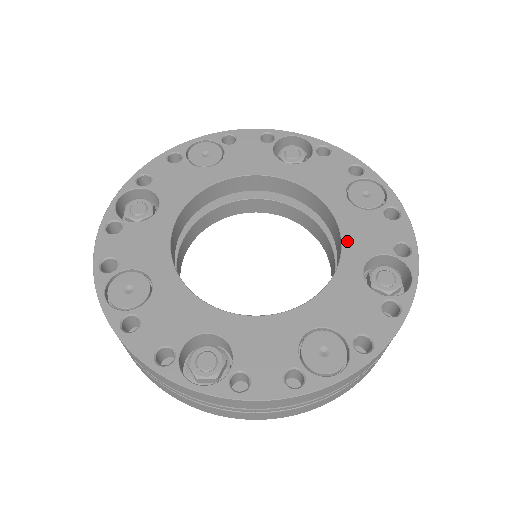
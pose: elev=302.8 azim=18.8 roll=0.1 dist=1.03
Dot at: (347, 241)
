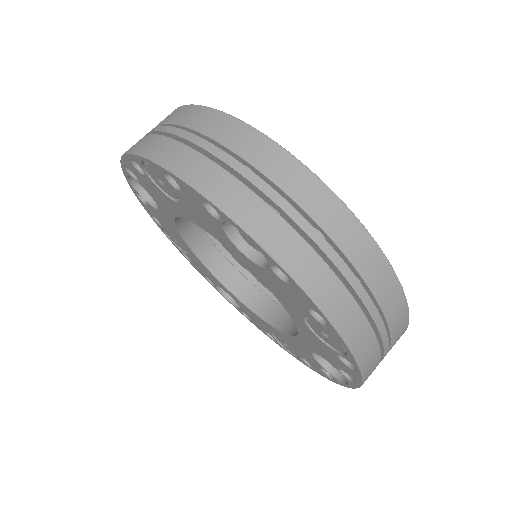
Dot at: occluded
